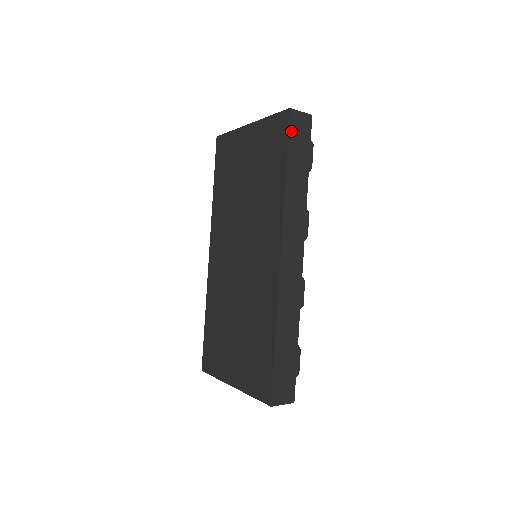
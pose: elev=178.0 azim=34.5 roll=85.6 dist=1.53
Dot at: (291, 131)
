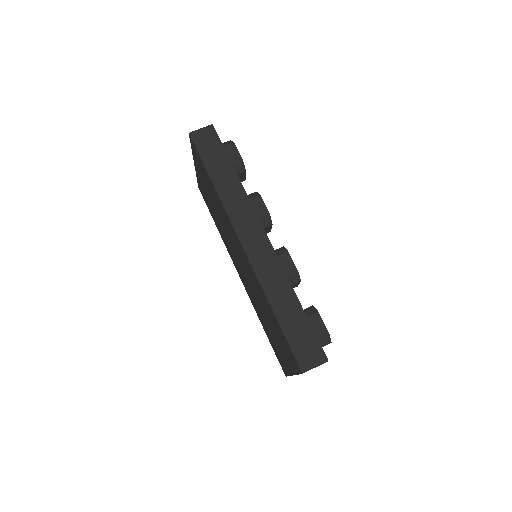
Dot at: (199, 148)
